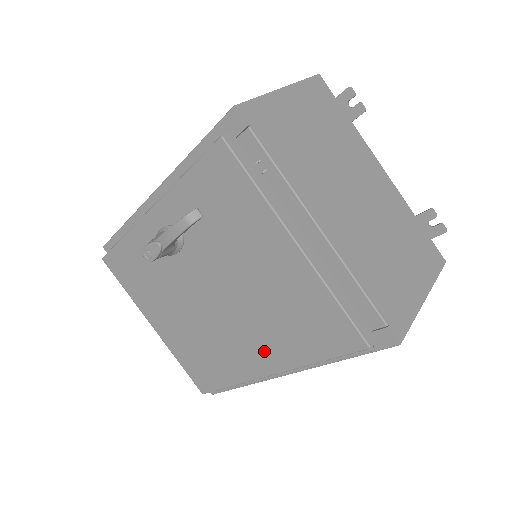
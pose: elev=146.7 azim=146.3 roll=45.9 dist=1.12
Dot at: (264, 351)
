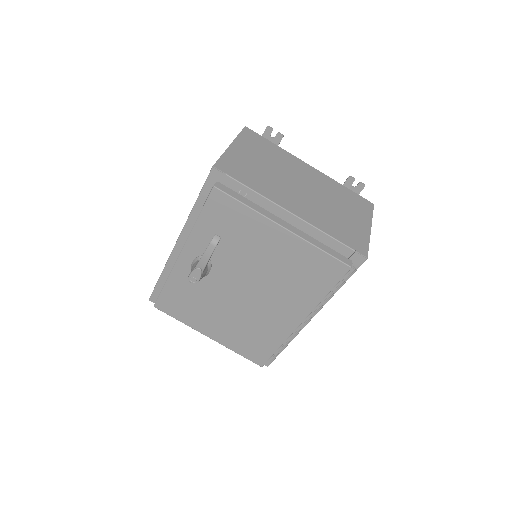
Dot at: (291, 308)
